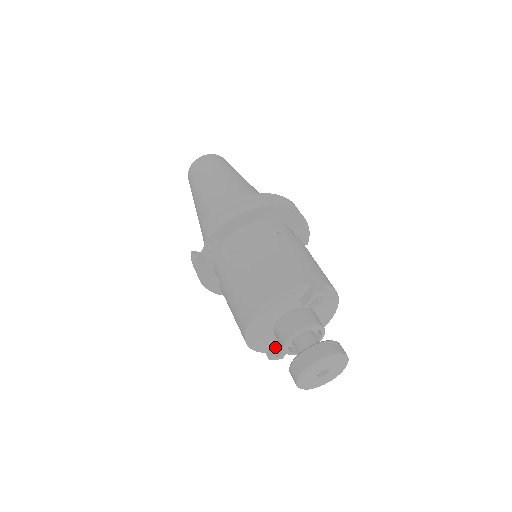
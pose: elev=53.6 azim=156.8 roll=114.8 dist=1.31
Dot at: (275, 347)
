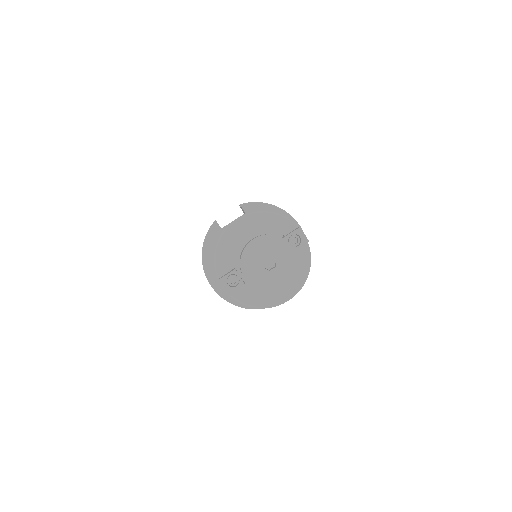
Dot at: (233, 269)
